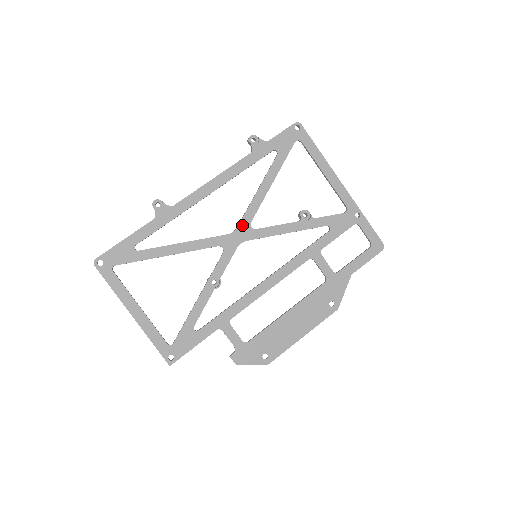
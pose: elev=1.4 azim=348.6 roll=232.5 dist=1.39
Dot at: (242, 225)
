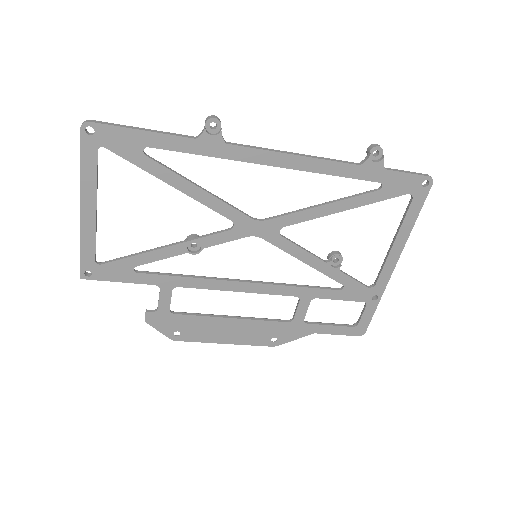
Dot at: (274, 222)
